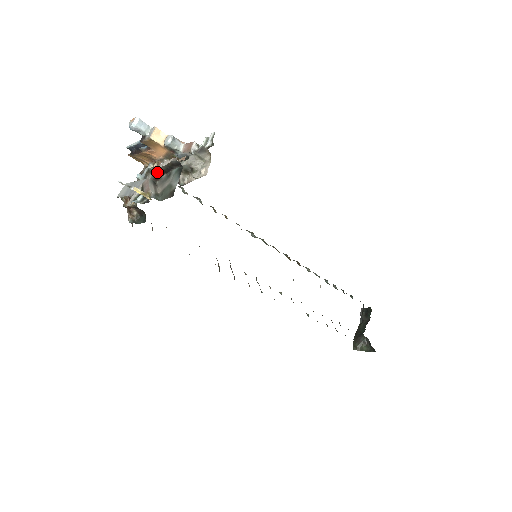
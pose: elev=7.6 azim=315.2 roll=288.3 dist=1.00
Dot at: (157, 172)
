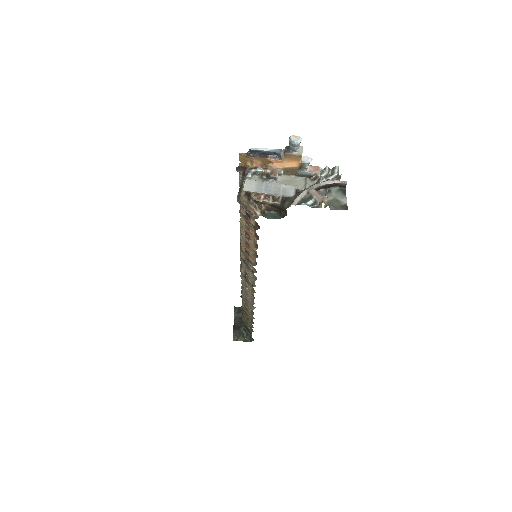
Dot at: (321, 186)
